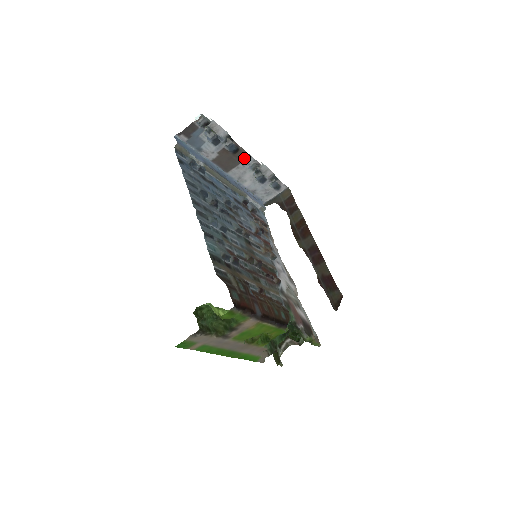
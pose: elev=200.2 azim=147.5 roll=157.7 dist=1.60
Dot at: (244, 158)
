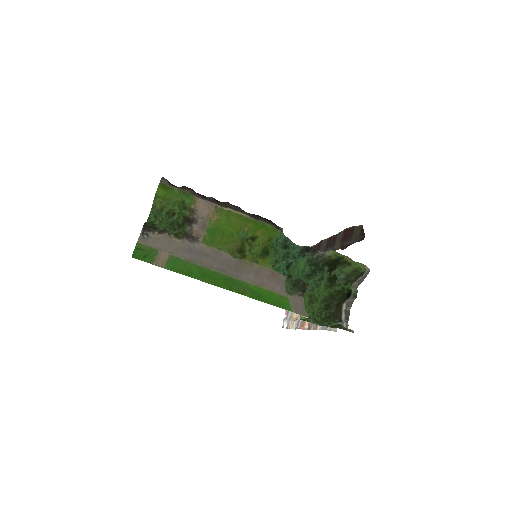
Dot at: occluded
